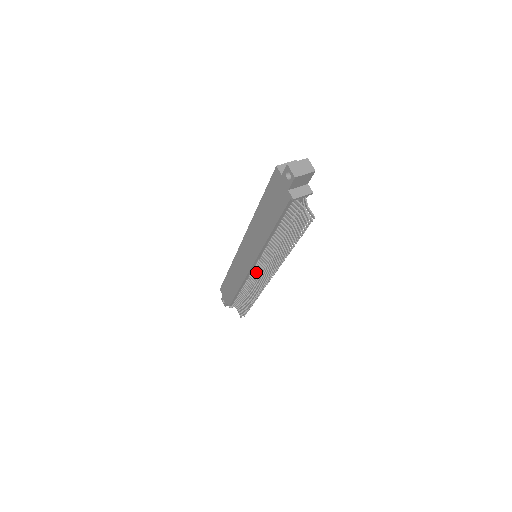
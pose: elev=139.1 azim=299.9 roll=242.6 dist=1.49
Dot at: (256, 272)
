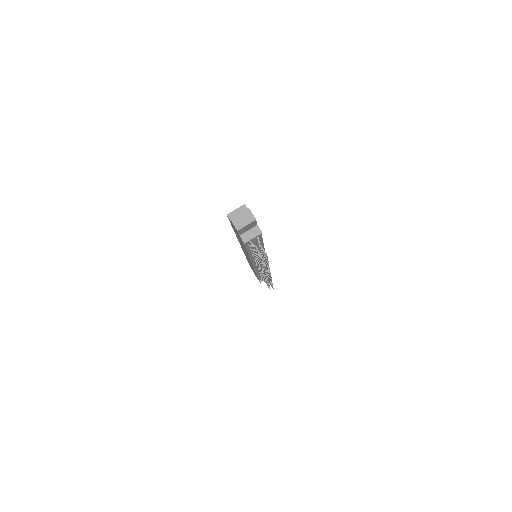
Dot at: occluded
